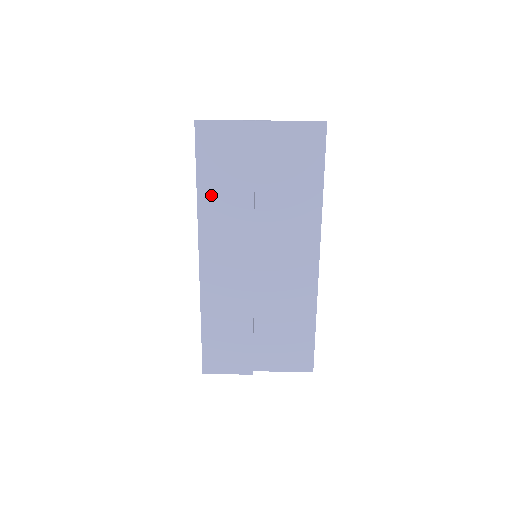
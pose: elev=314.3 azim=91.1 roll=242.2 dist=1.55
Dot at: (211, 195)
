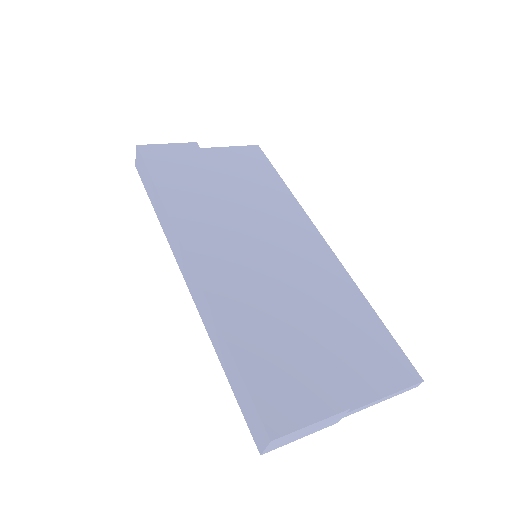
Dot at: (177, 196)
